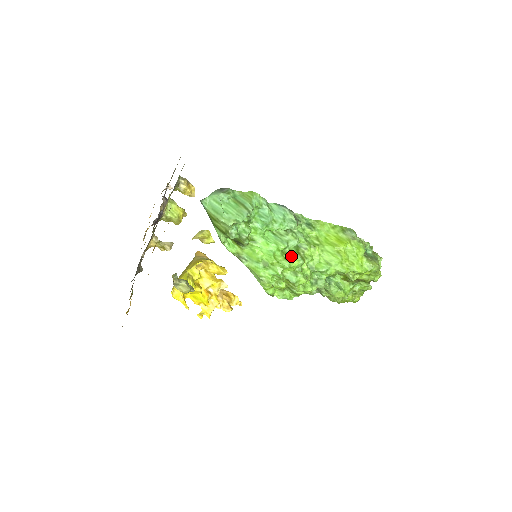
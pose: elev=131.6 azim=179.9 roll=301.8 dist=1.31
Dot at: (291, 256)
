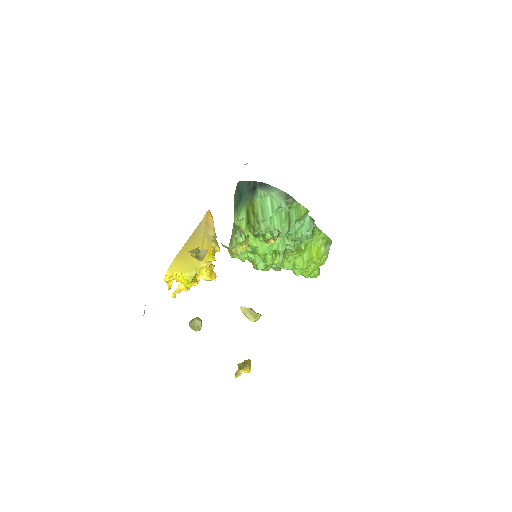
Dot at: (278, 256)
